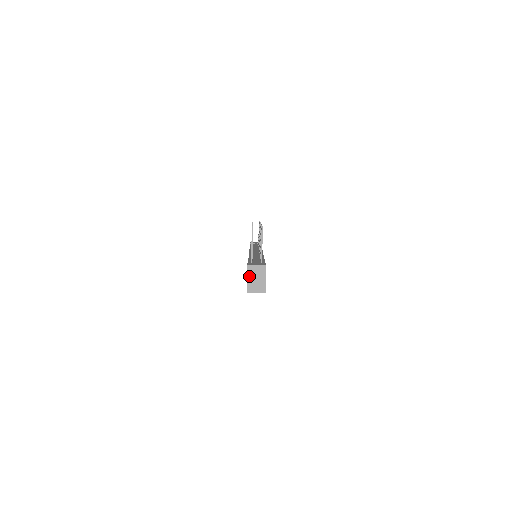
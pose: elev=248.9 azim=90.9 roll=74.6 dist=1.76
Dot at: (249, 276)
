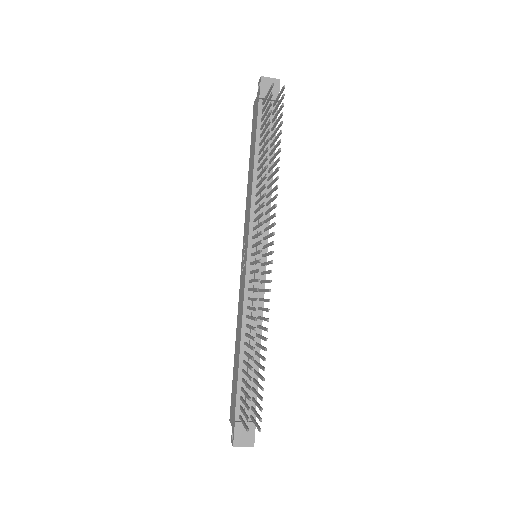
Dot at: occluded
